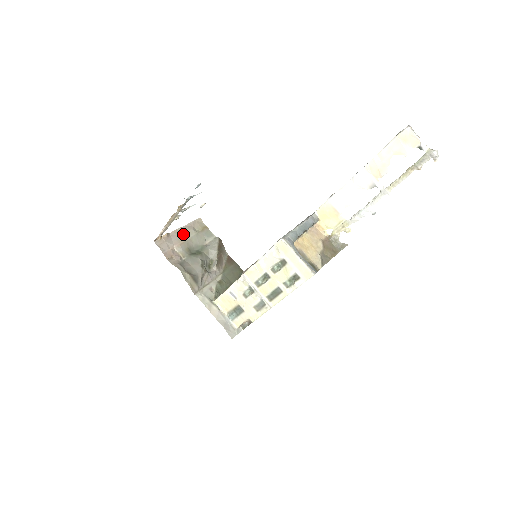
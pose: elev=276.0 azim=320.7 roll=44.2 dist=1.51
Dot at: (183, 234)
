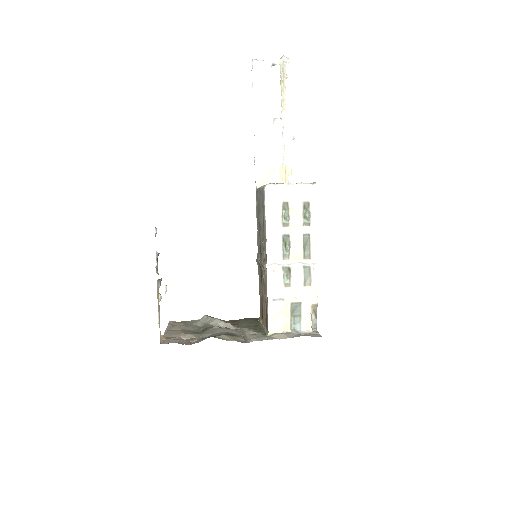
Dot at: (174, 331)
